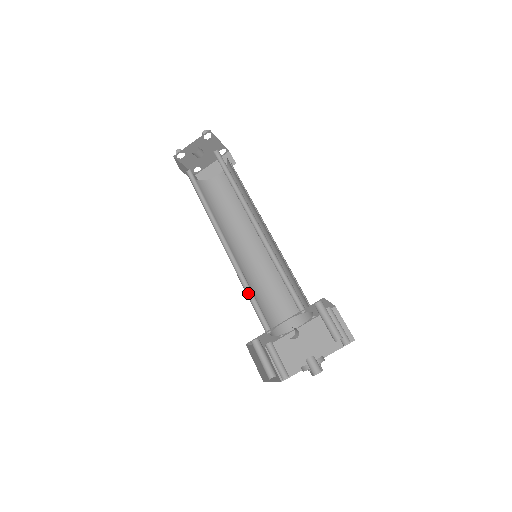
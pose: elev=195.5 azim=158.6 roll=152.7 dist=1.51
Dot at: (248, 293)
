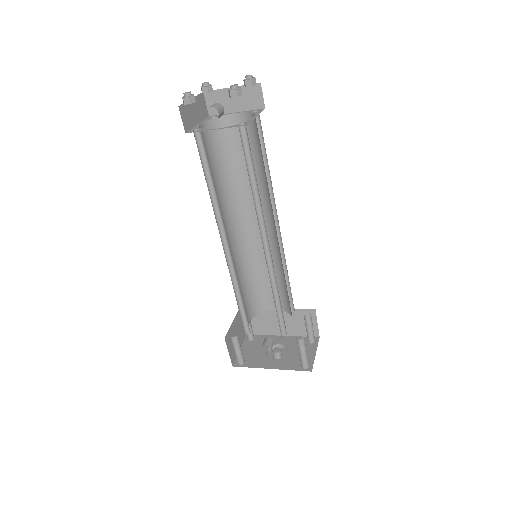
Dot at: (238, 298)
